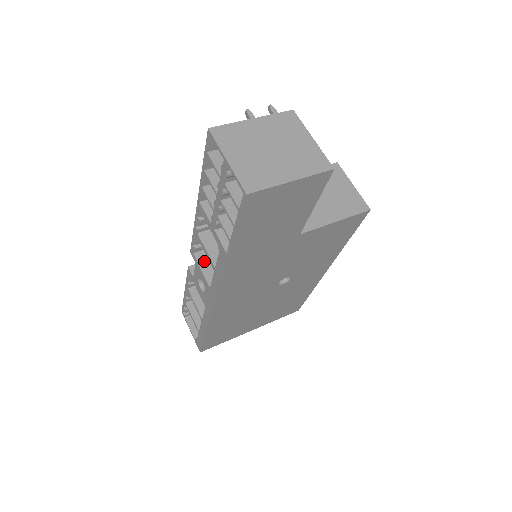
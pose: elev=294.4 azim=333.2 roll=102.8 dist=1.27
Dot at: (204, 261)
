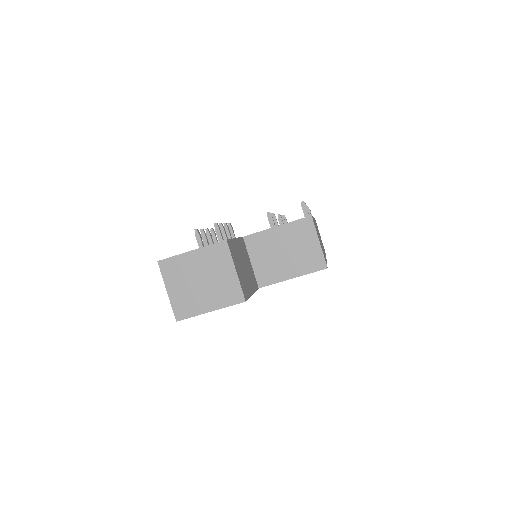
Dot at: occluded
